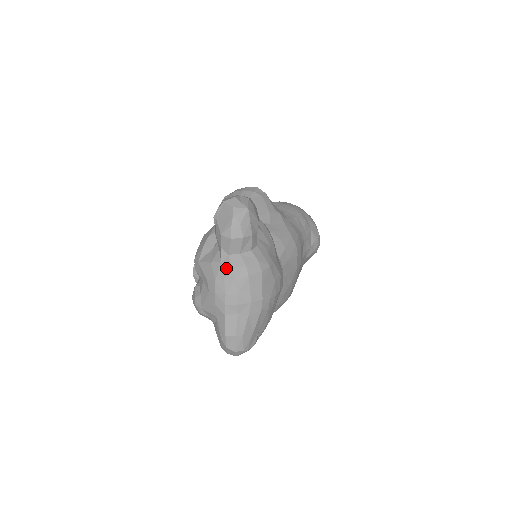
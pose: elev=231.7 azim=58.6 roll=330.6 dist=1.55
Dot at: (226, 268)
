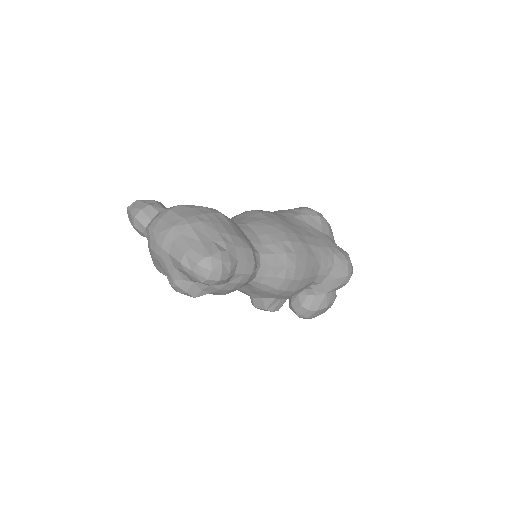
Dot at: (148, 234)
